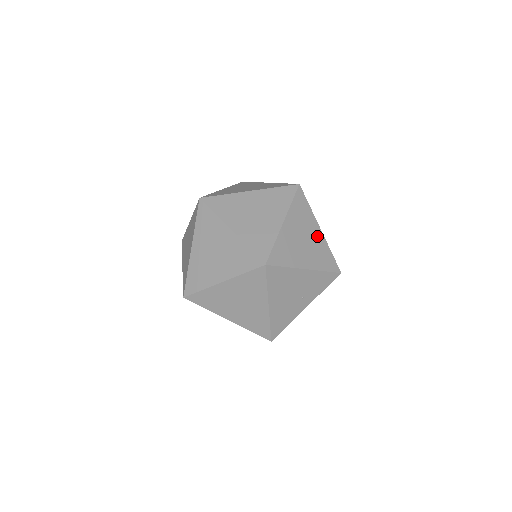
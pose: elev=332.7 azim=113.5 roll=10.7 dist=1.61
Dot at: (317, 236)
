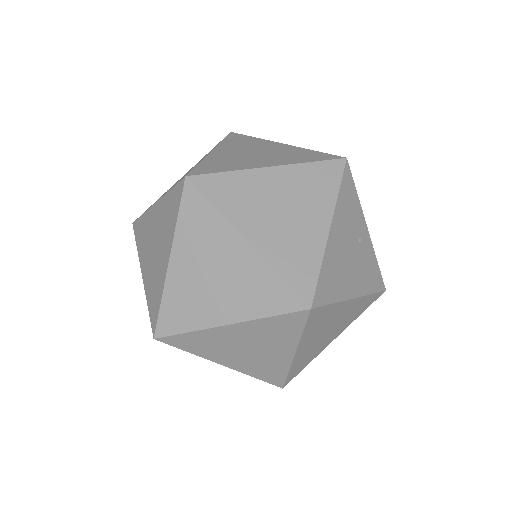
Dot at: (348, 308)
